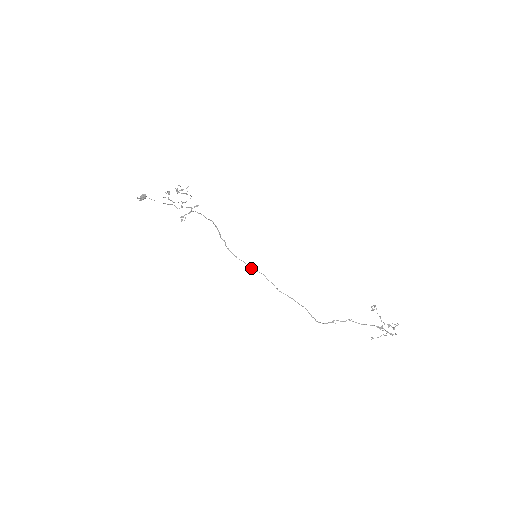
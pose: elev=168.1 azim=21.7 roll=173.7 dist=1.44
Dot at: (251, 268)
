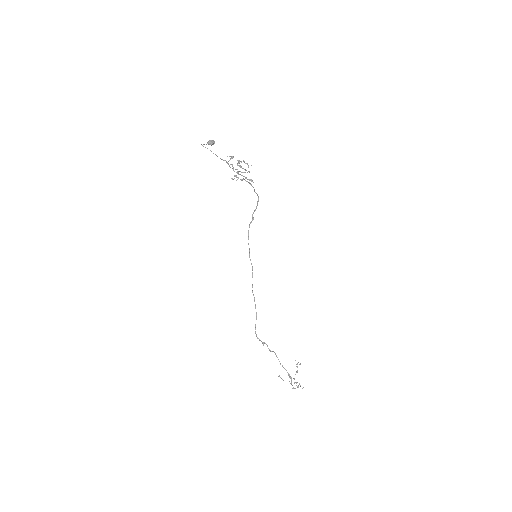
Dot at: (249, 257)
